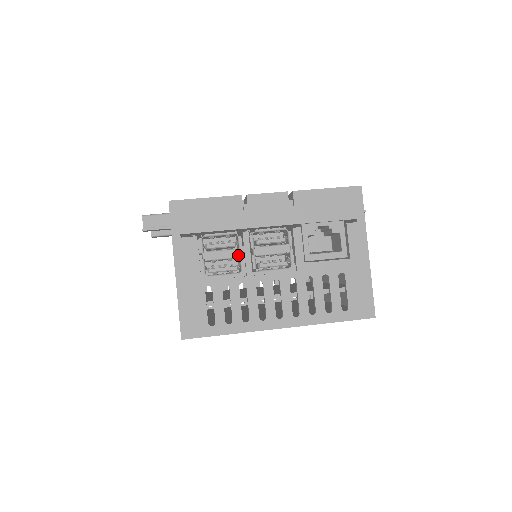
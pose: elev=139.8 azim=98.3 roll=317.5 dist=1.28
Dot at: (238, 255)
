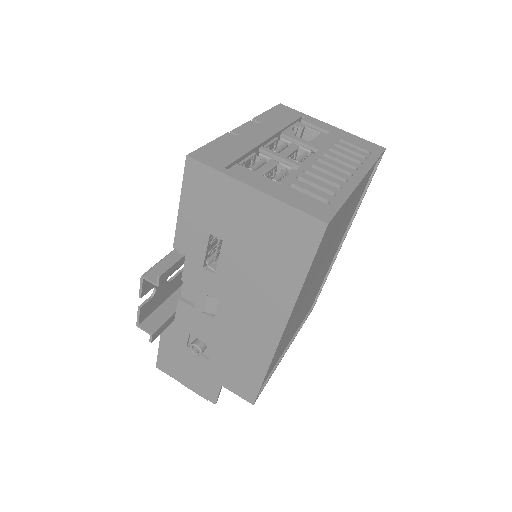
Dot at: (276, 162)
